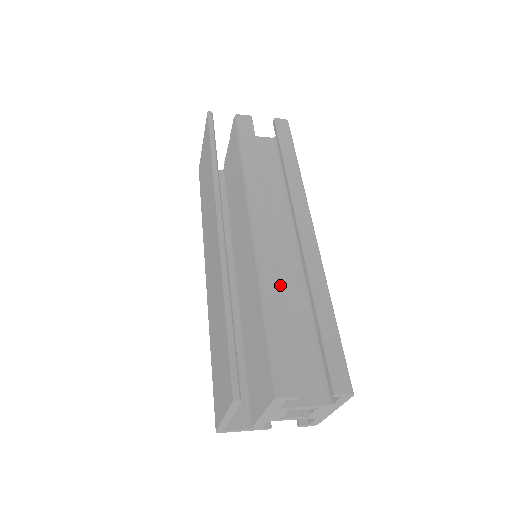
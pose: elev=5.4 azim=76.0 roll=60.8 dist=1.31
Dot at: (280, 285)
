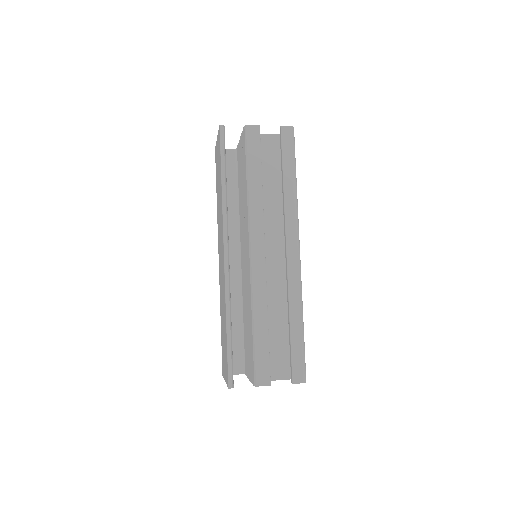
Dot at: (267, 305)
